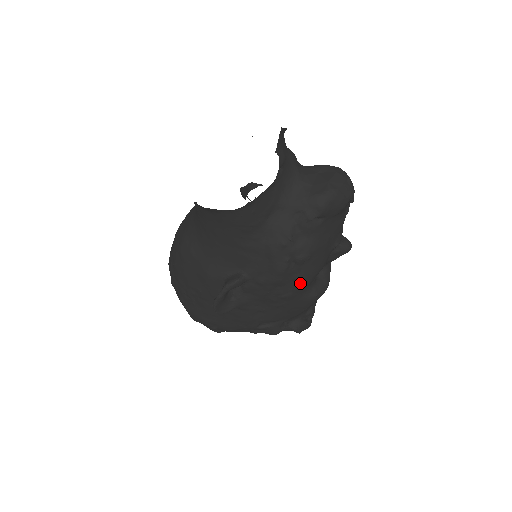
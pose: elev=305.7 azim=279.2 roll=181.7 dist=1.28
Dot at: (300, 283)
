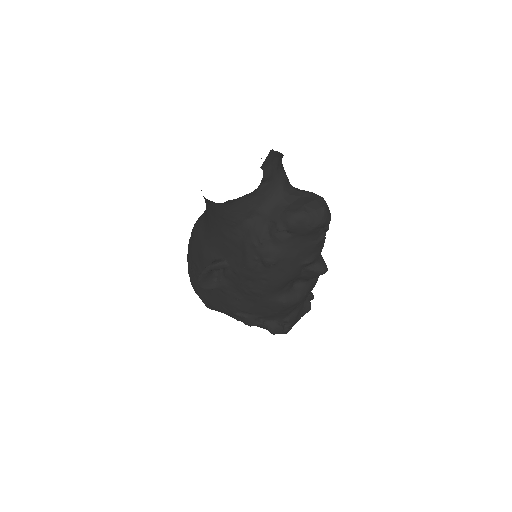
Dot at: (267, 284)
